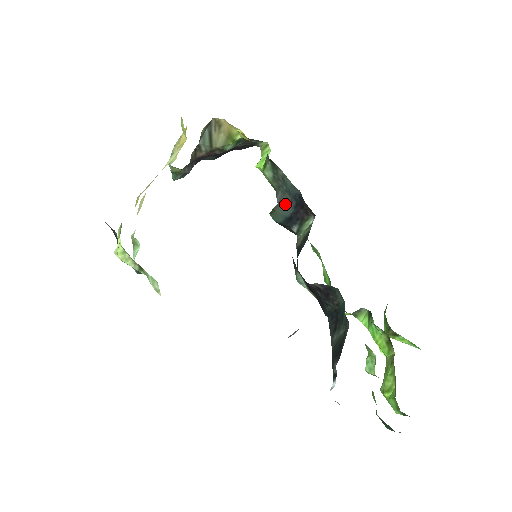
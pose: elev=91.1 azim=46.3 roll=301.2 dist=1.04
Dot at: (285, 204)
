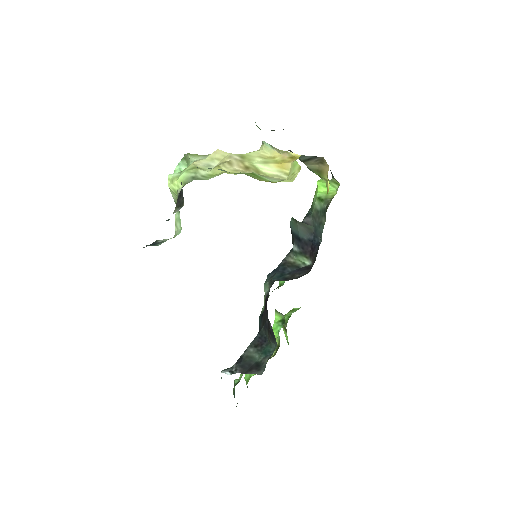
Dot at: (306, 229)
